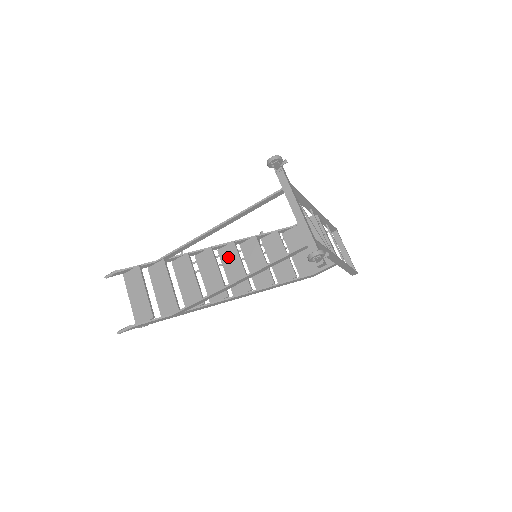
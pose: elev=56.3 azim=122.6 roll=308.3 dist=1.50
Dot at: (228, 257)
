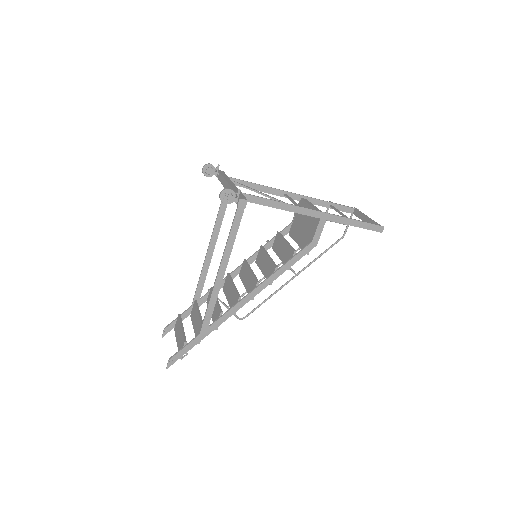
Dot at: (244, 274)
